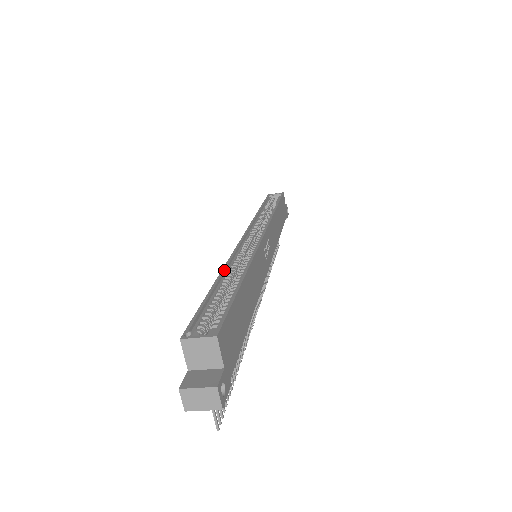
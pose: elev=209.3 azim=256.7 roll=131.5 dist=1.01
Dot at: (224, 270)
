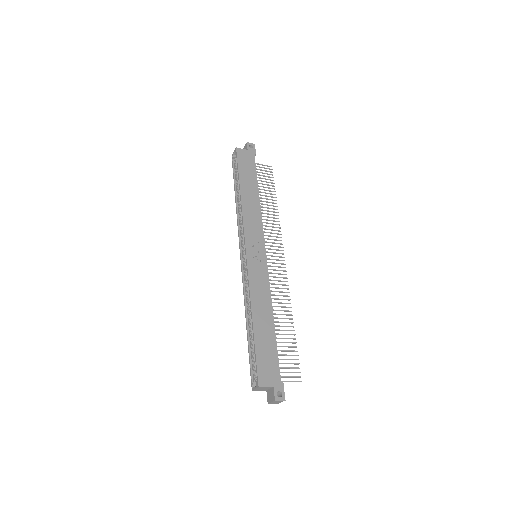
Dot at: (246, 314)
